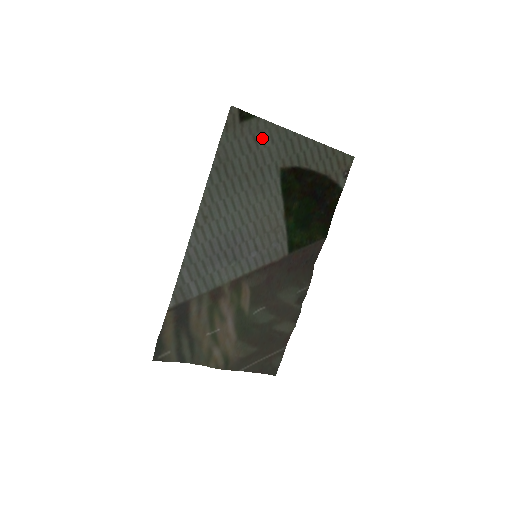
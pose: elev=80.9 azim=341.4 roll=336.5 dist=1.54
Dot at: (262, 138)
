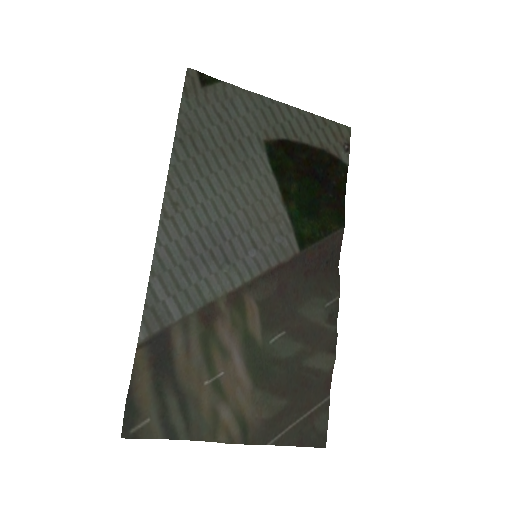
Dot at: (233, 106)
